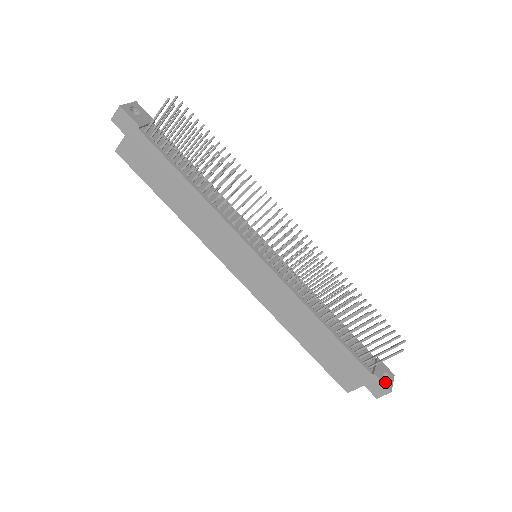
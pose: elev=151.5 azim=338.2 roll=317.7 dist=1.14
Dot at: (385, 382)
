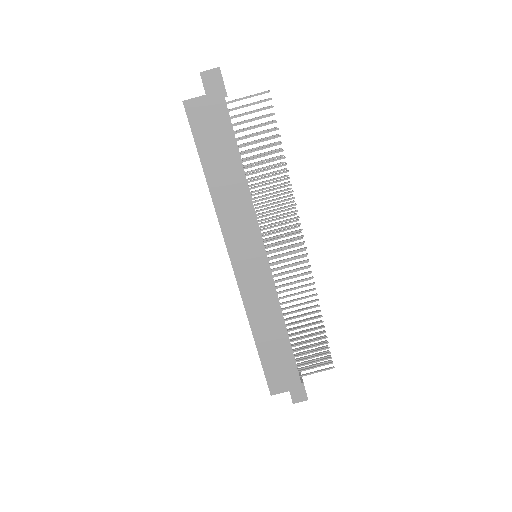
Dot at: occluded
